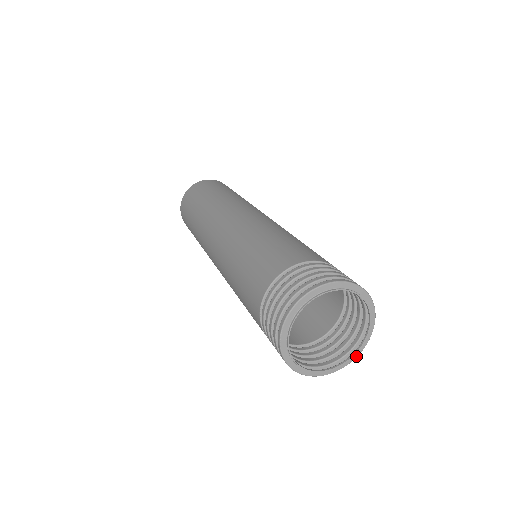
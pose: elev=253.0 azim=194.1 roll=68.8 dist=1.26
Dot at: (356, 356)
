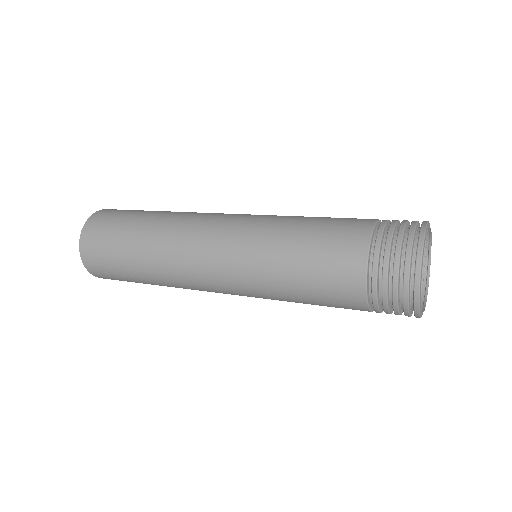
Dot at: (430, 239)
